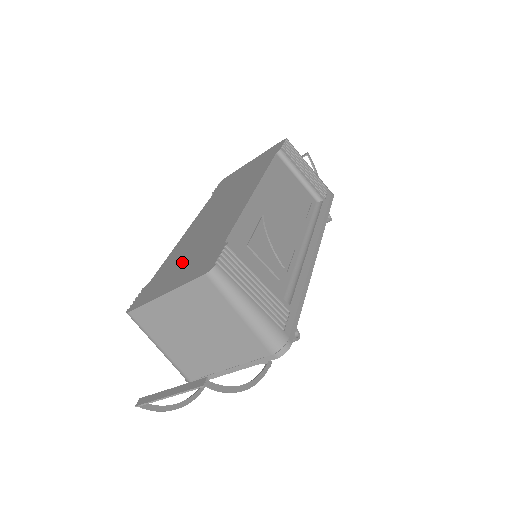
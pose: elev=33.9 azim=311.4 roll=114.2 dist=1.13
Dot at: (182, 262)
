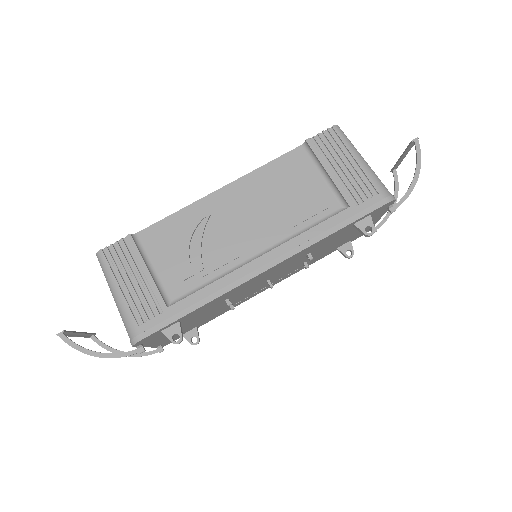
Dot at: occluded
